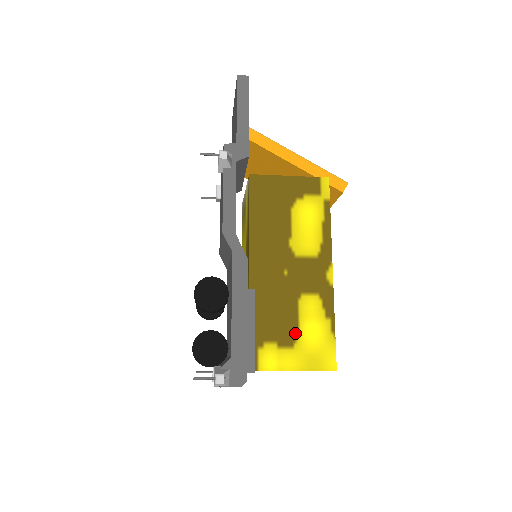
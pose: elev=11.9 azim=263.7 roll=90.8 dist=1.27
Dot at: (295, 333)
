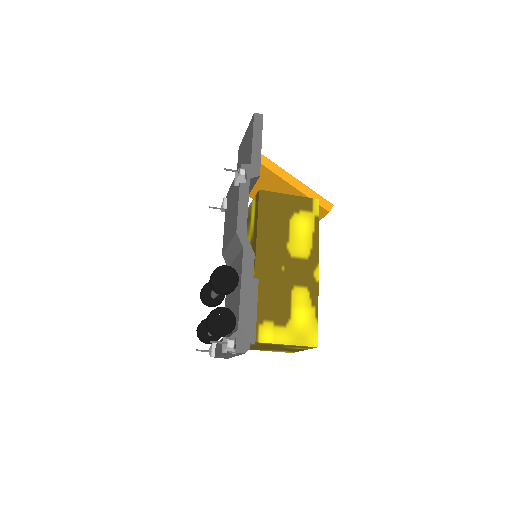
Dot at: (288, 316)
